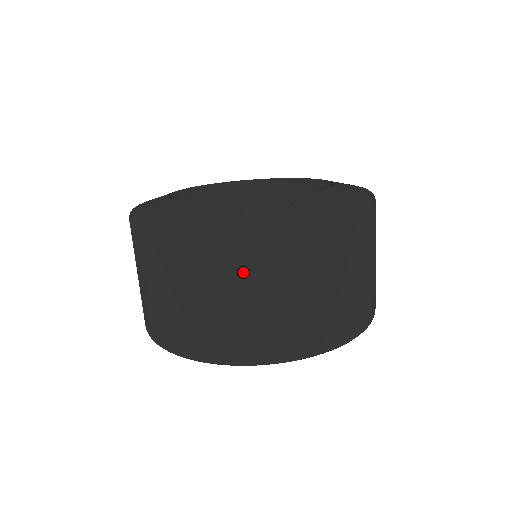
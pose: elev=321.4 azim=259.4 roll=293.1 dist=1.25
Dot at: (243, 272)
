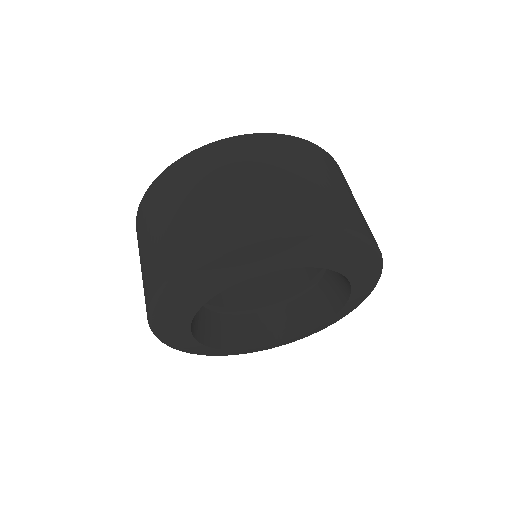
Dot at: (297, 160)
